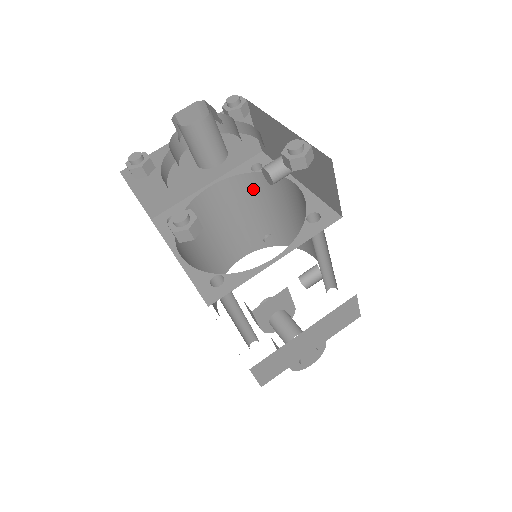
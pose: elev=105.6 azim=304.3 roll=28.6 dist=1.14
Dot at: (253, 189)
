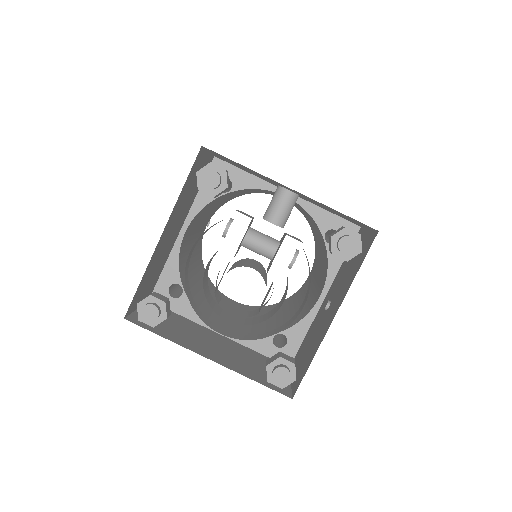
Dot at: (221, 198)
